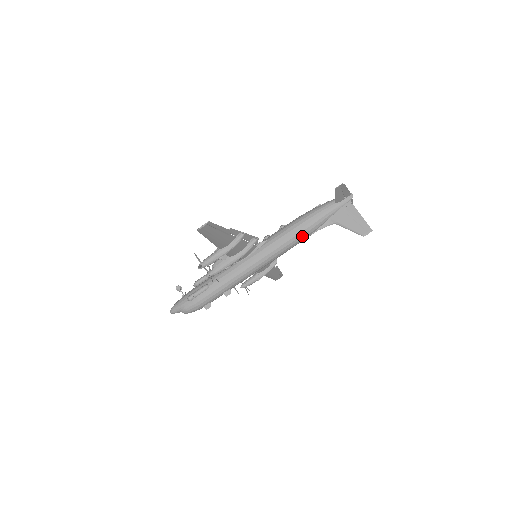
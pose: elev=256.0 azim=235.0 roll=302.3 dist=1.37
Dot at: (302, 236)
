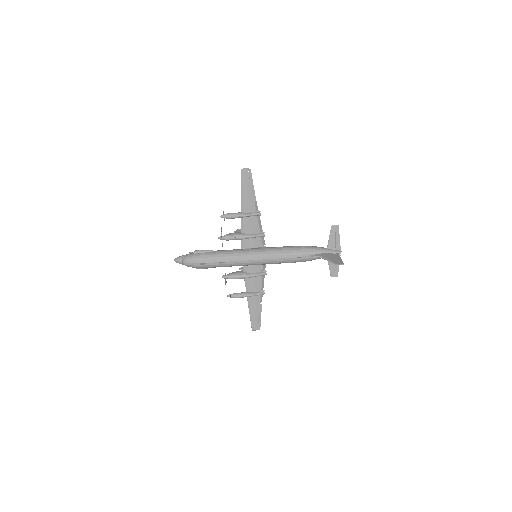
Dot at: (295, 253)
